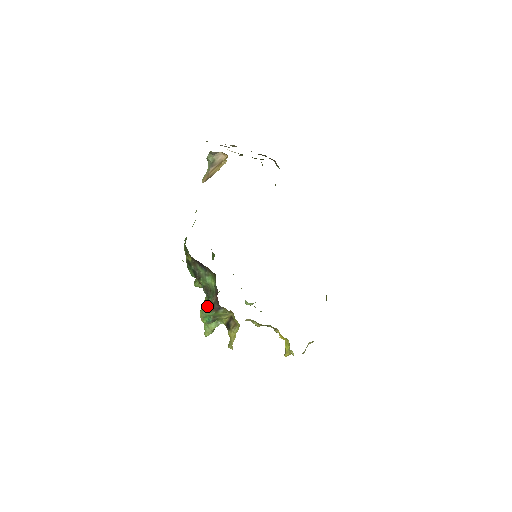
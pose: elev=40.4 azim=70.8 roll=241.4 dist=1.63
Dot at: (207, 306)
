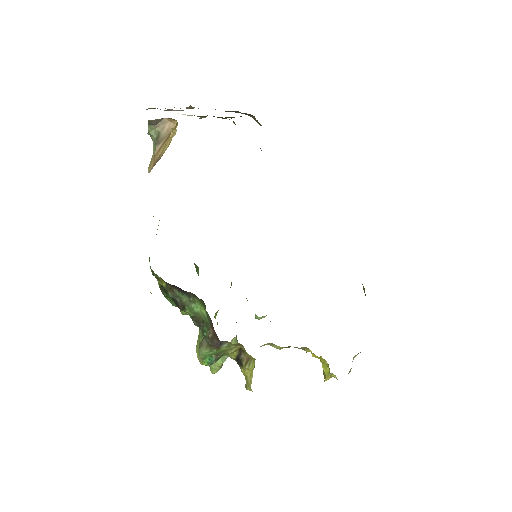
Dot at: (203, 343)
